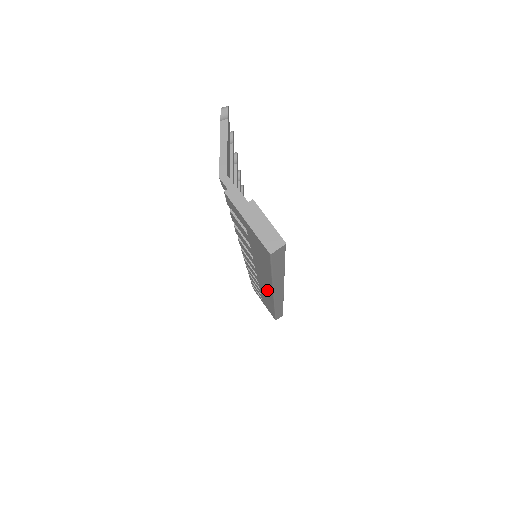
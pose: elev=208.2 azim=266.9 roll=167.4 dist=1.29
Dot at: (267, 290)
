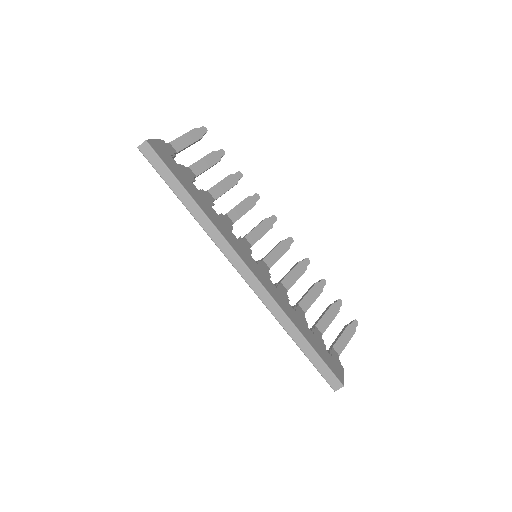
Dot at: occluded
